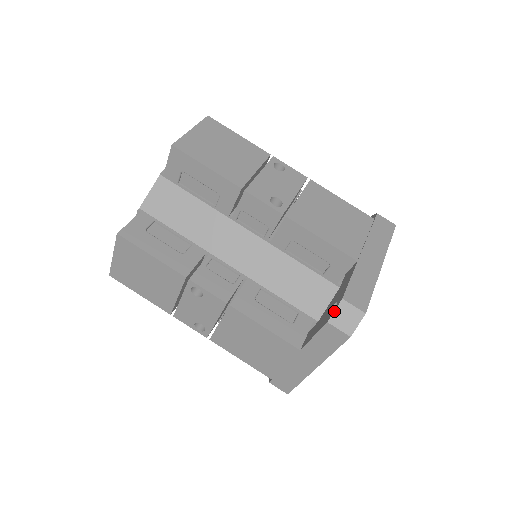
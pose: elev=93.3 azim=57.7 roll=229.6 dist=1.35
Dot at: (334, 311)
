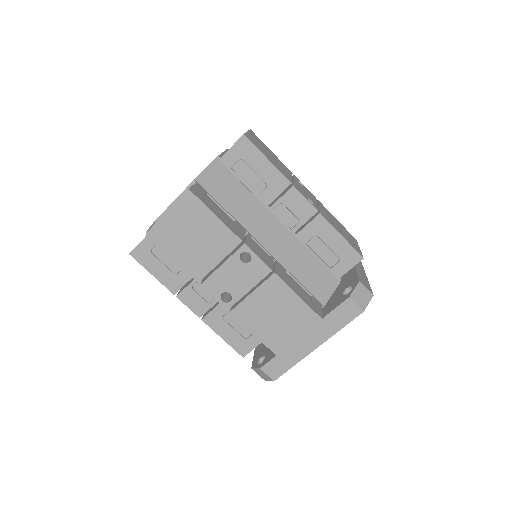
Dot at: (354, 289)
